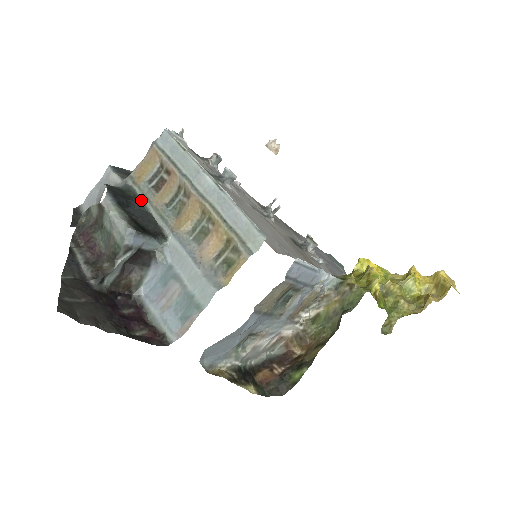
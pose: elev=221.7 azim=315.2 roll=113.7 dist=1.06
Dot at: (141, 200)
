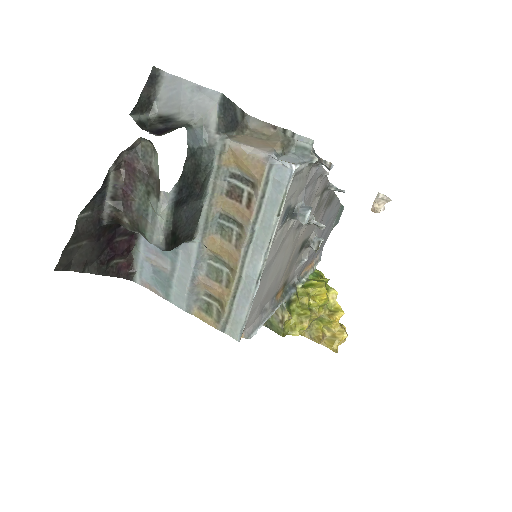
Dot at: (208, 184)
